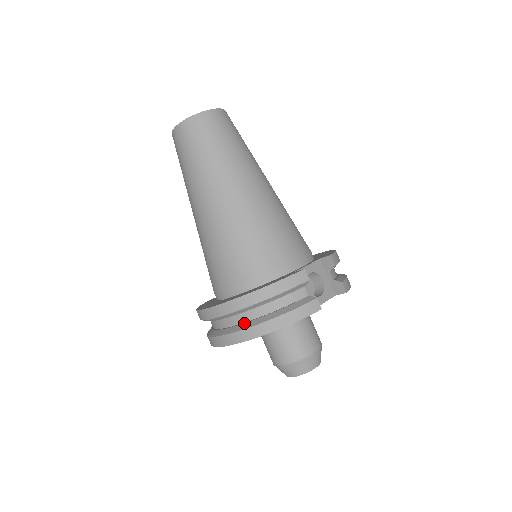
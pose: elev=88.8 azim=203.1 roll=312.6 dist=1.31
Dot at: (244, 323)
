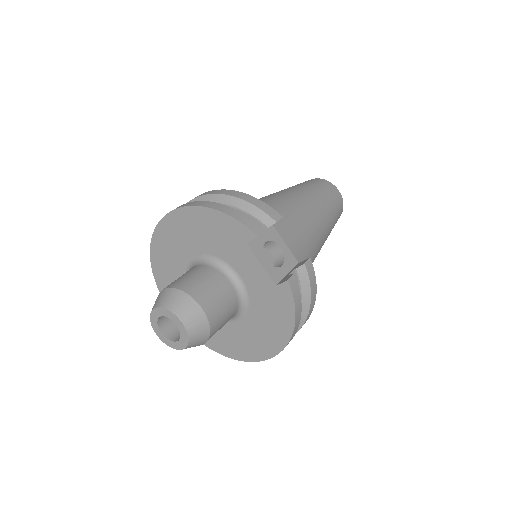
Dot at: occluded
